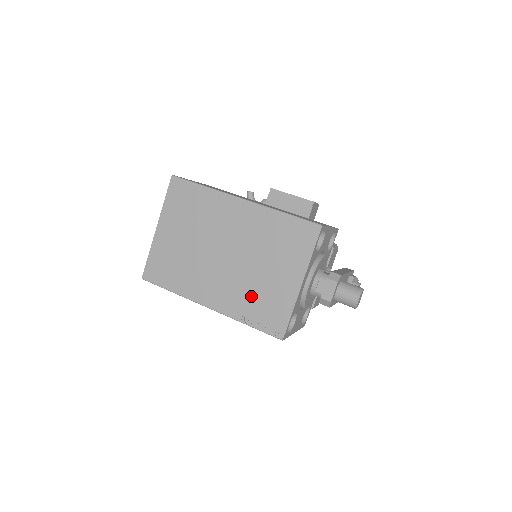
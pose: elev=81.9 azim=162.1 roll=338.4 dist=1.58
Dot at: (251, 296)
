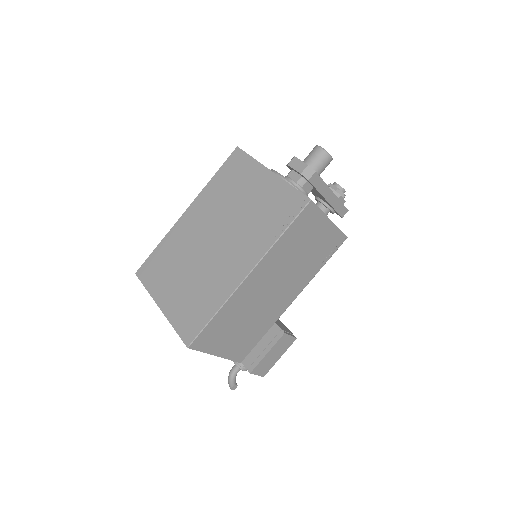
Dot at: (258, 223)
